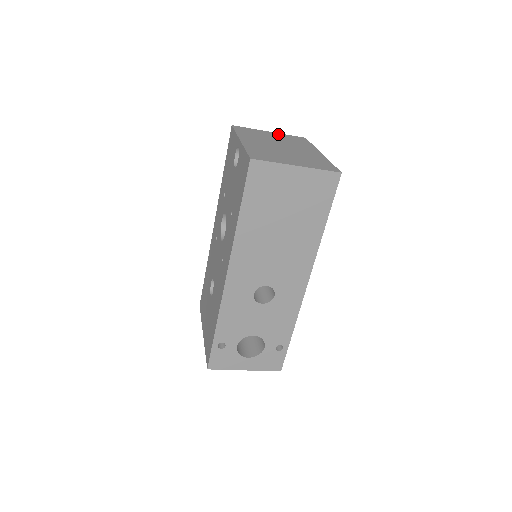
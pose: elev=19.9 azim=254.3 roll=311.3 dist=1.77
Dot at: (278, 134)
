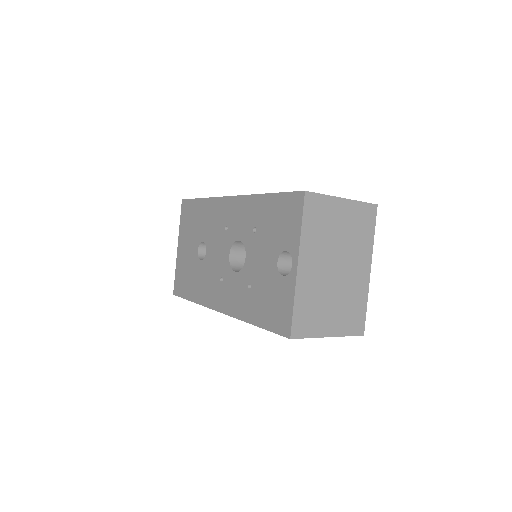
Dot at: (350, 207)
